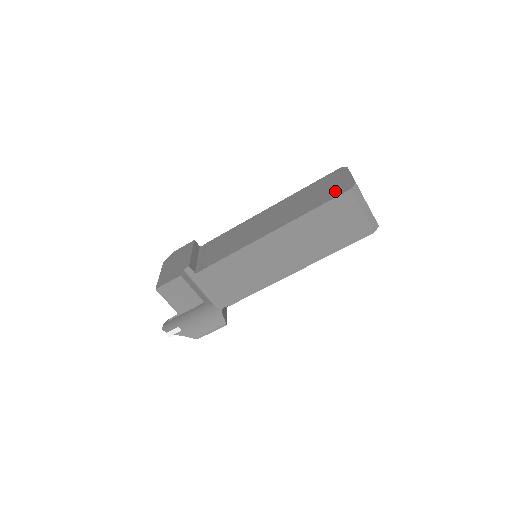
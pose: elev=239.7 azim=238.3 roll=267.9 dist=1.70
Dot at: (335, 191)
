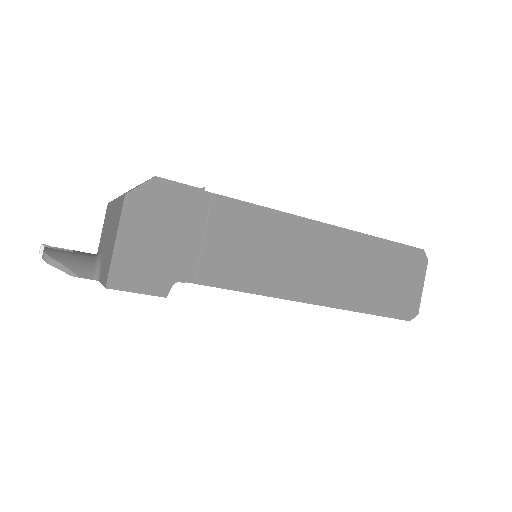
Dot at: (399, 304)
